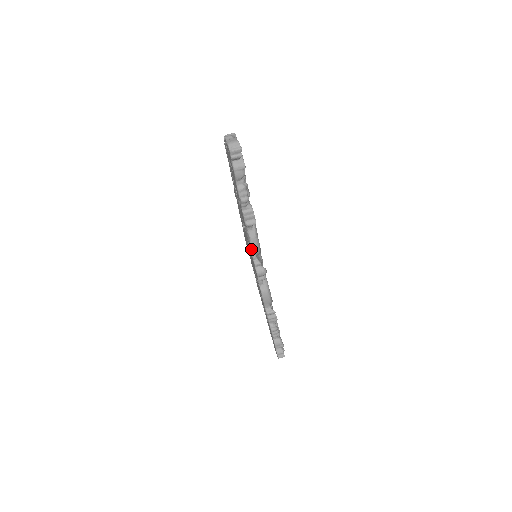
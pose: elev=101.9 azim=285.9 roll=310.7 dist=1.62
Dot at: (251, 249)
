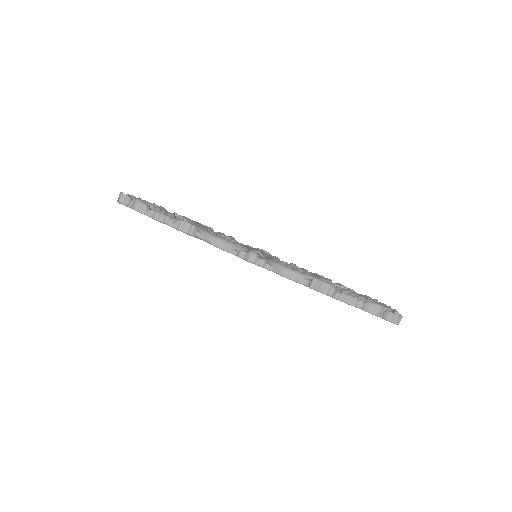
Dot at: occluded
